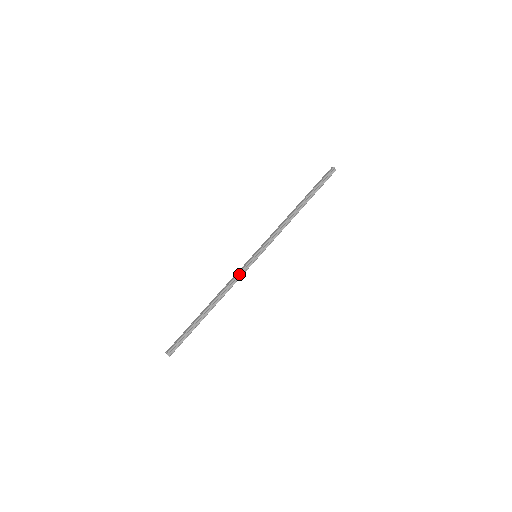
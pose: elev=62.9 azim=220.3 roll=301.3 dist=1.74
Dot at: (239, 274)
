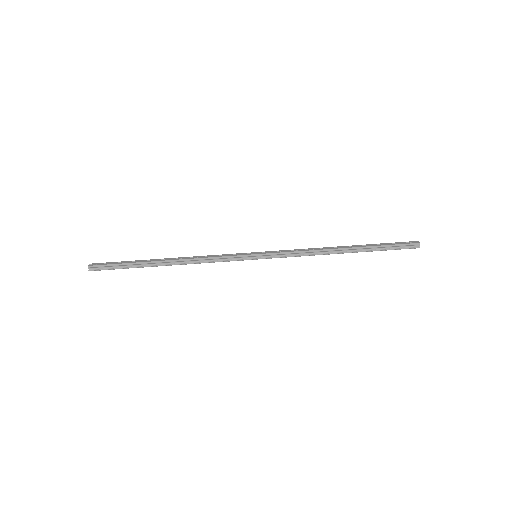
Dot at: (223, 258)
